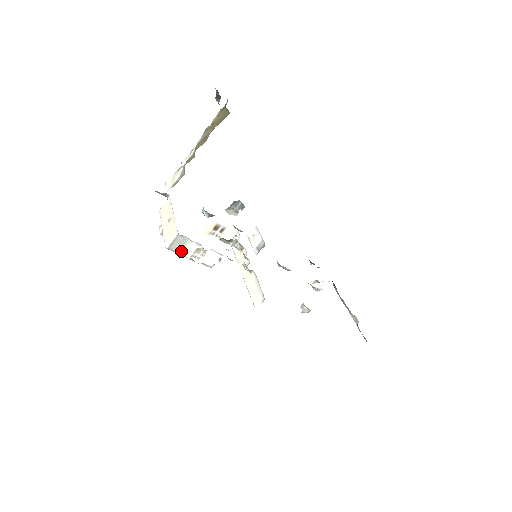
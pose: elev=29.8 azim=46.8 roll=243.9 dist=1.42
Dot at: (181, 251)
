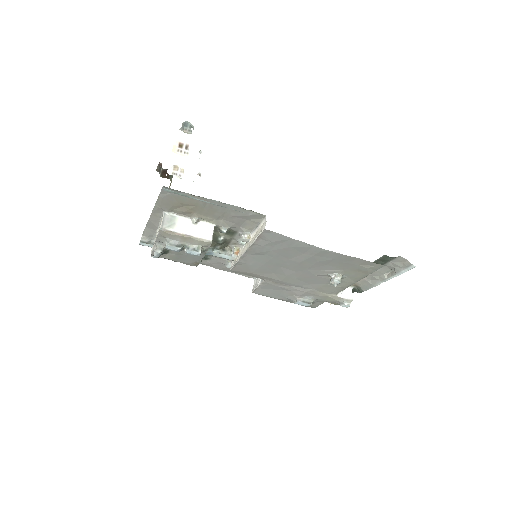
Dot at: (175, 229)
